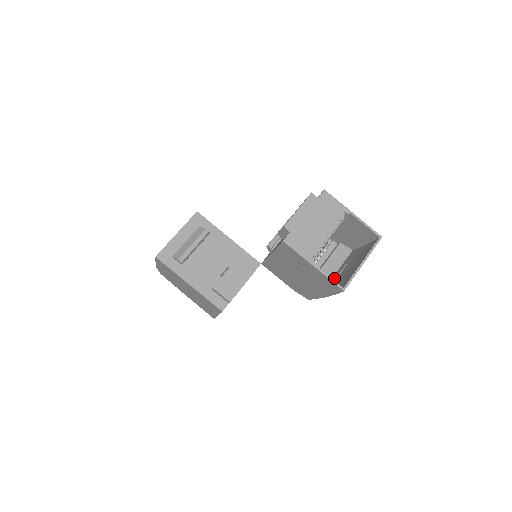
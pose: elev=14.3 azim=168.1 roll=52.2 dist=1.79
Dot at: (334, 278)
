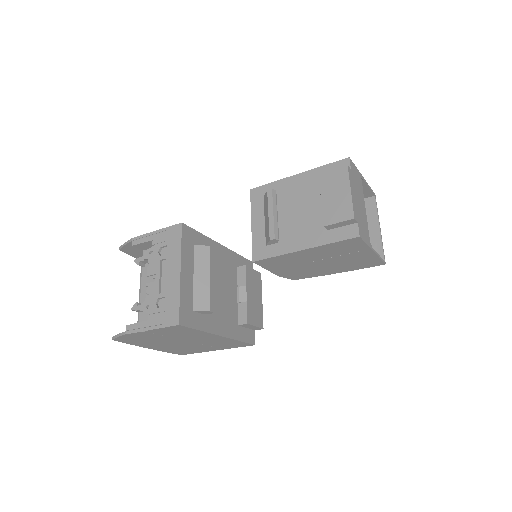
Dot at: occluded
